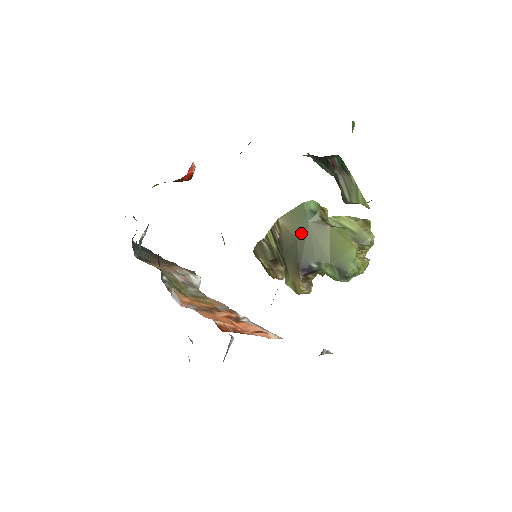
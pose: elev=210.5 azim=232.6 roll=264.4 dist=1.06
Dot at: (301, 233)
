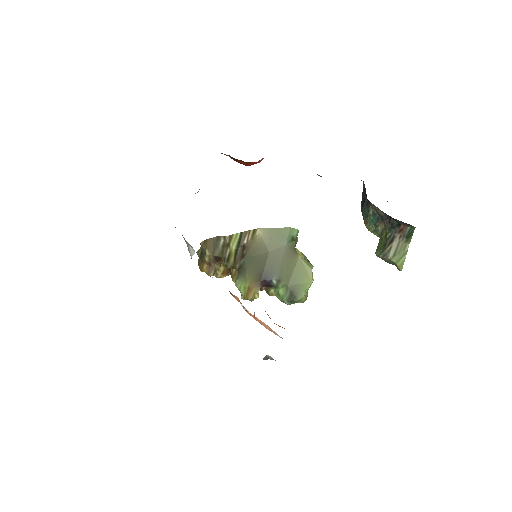
Dot at: (275, 250)
